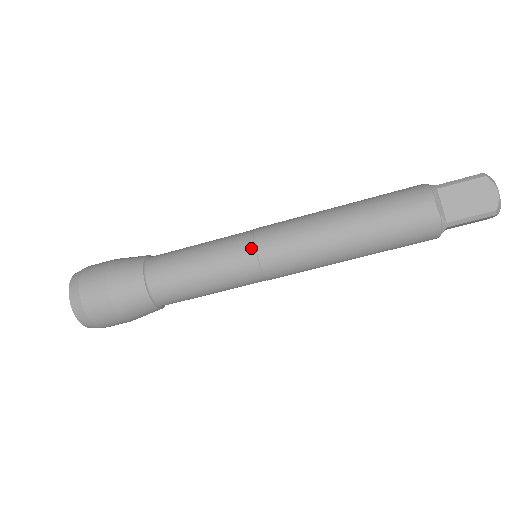
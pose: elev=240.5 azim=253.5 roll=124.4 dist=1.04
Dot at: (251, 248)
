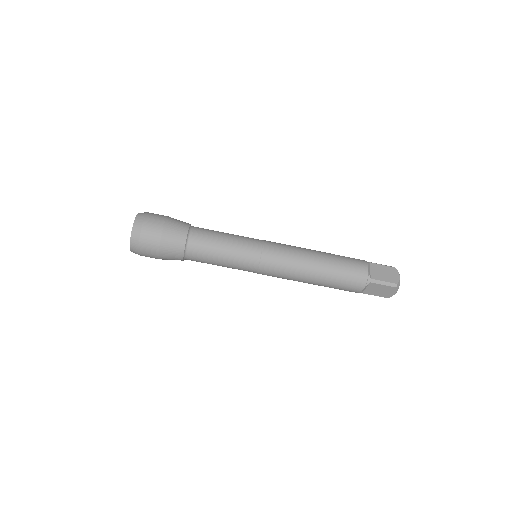
Dot at: (260, 243)
